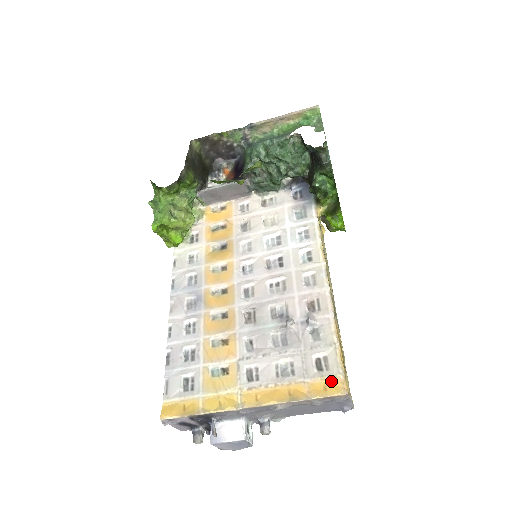
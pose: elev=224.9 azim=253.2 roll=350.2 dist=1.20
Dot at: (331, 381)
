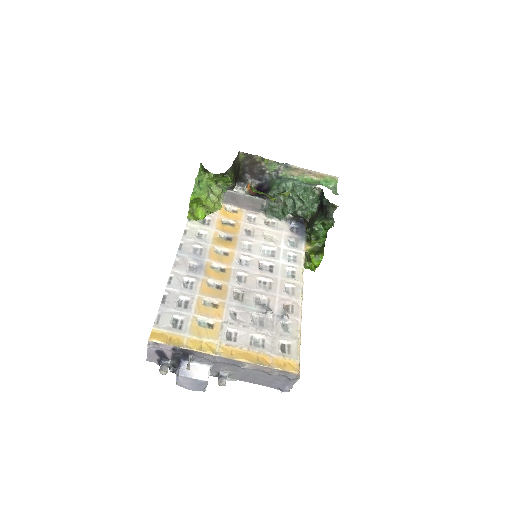
Dot at: (290, 362)
